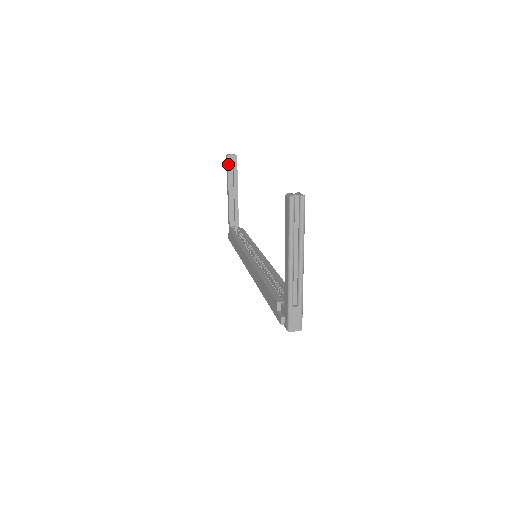
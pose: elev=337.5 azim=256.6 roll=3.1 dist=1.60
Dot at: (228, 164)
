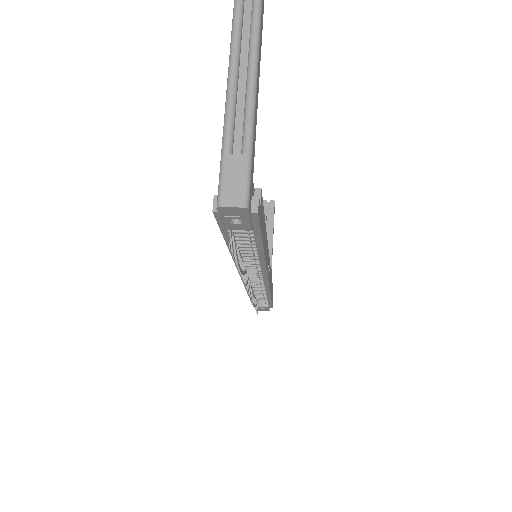
Dot at: occluded
